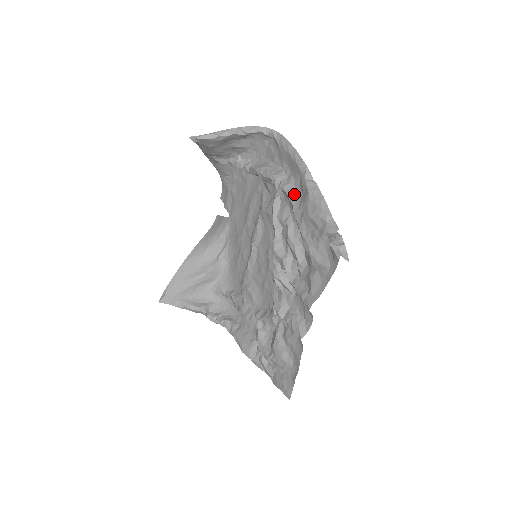
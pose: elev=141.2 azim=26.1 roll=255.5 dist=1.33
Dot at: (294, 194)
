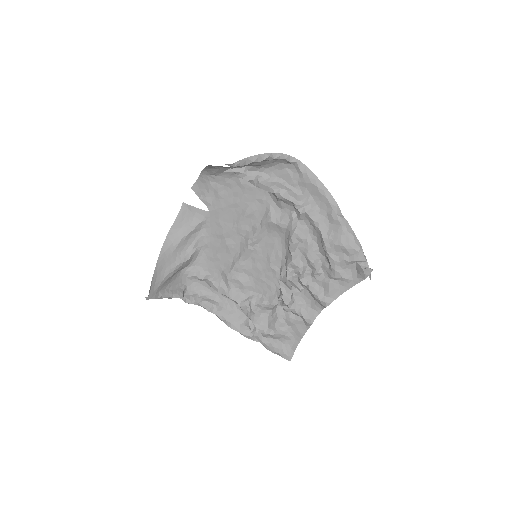
Dot at: (321, 222)
